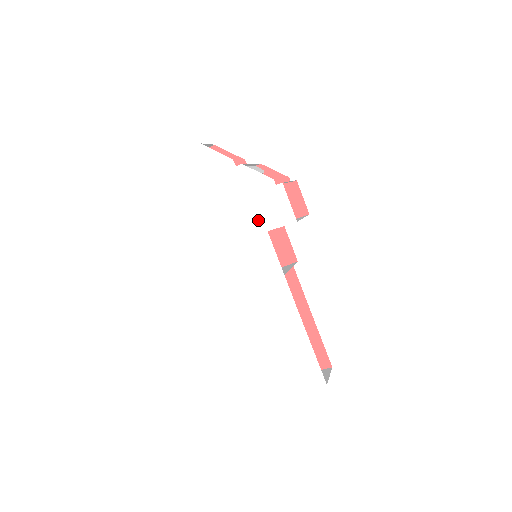
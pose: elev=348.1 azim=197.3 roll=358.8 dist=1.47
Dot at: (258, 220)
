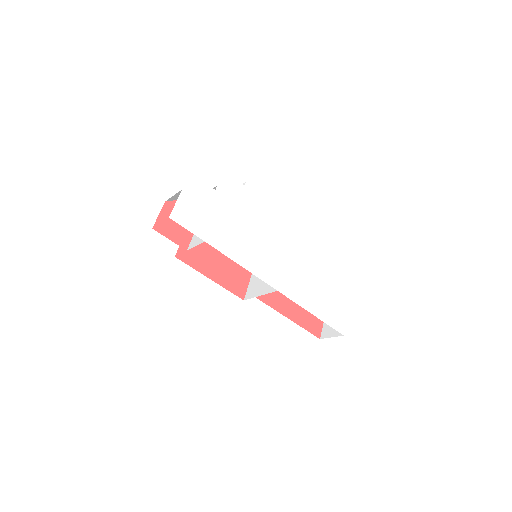
Dot at: (254, 217)
